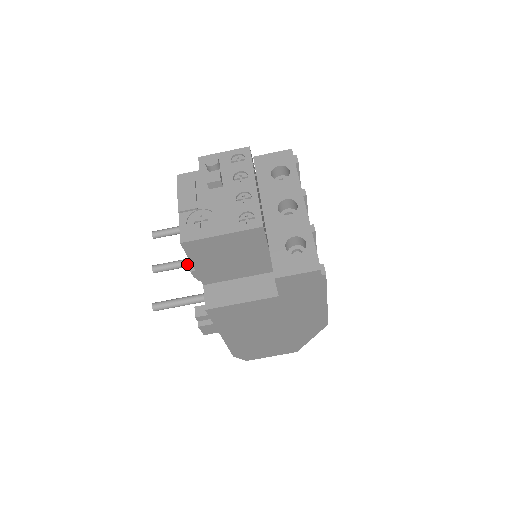
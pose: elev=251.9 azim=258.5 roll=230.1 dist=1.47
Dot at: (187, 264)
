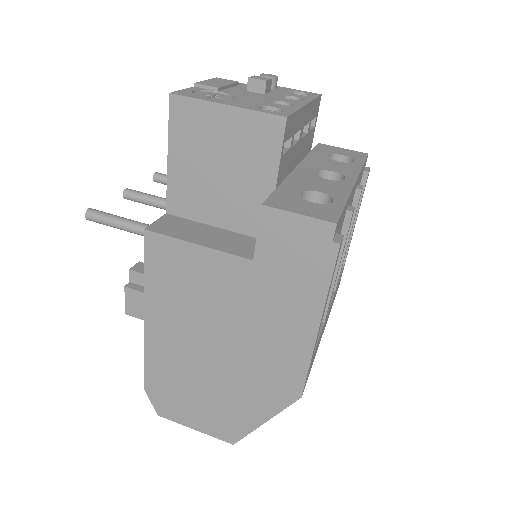
Dot at: occluded
